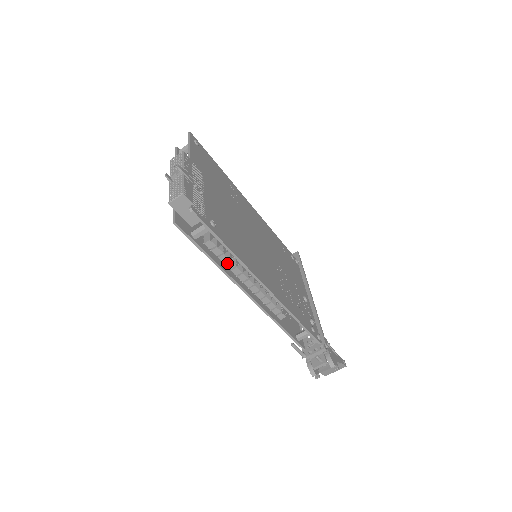
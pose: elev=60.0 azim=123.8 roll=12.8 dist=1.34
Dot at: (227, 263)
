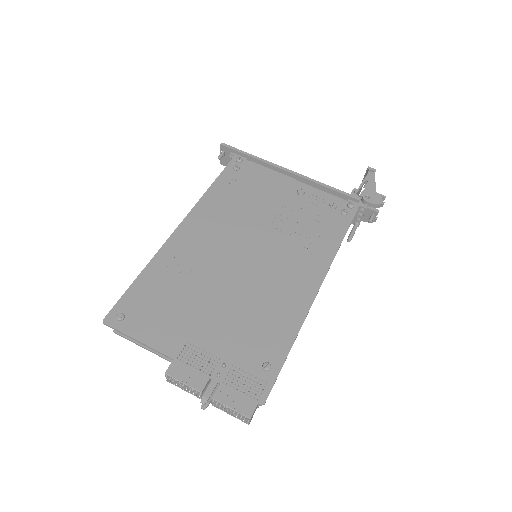
Dot at: occluded
